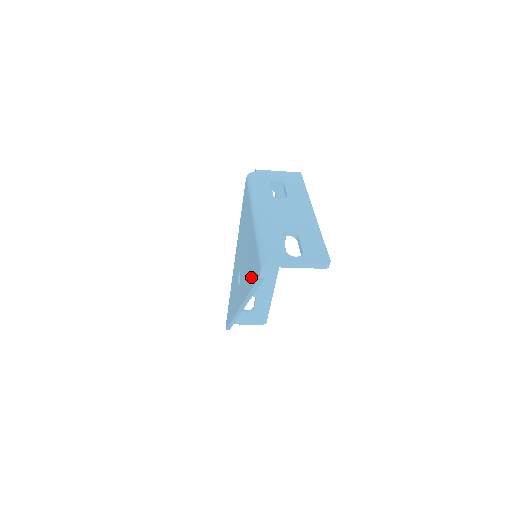
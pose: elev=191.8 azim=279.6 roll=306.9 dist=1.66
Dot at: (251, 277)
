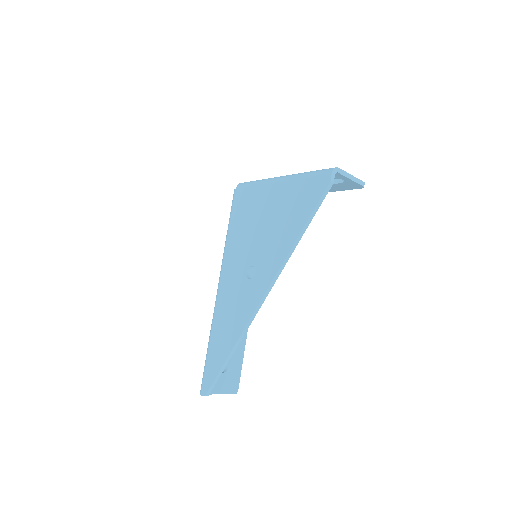
Dot at: (303, 212)
